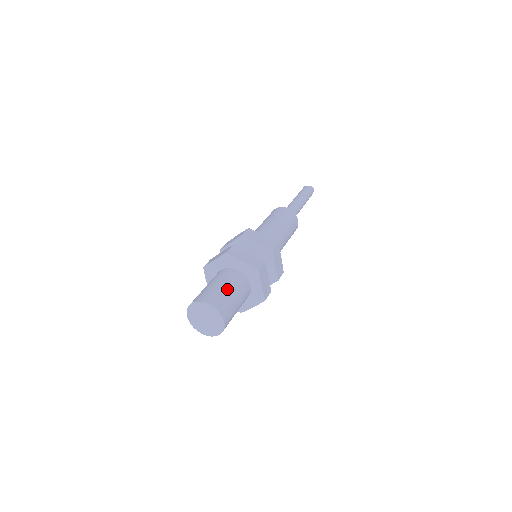
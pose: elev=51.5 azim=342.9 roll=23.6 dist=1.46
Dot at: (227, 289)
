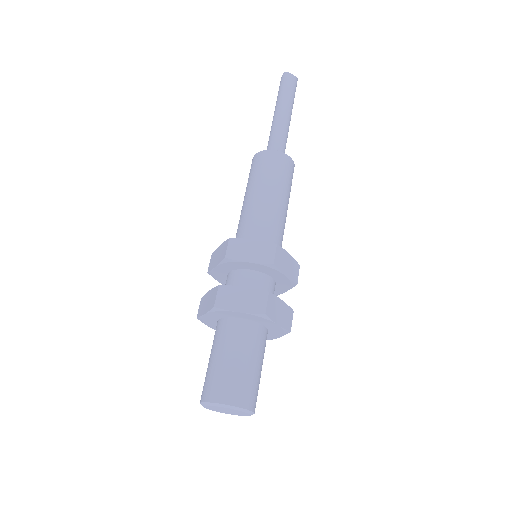
Dot at: (259, 370)
